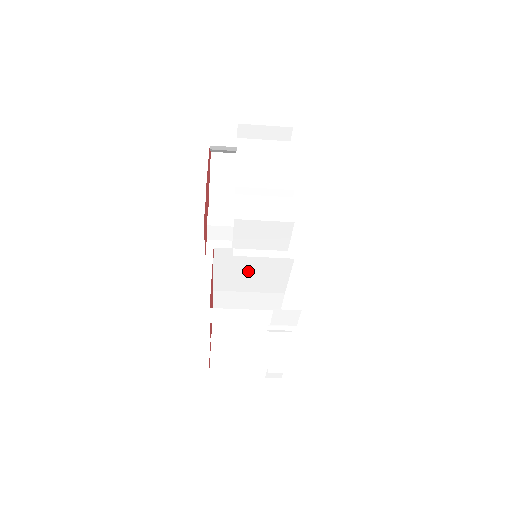
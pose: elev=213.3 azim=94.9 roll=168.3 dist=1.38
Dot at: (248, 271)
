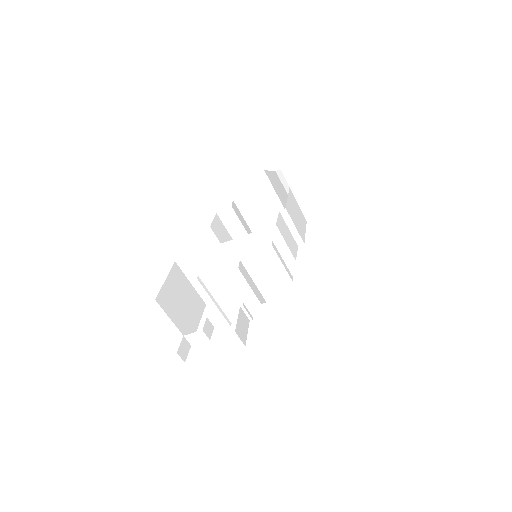
Dot at: (250, 260)
